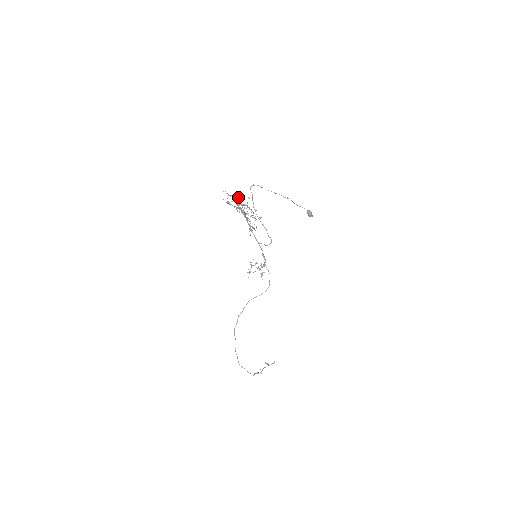
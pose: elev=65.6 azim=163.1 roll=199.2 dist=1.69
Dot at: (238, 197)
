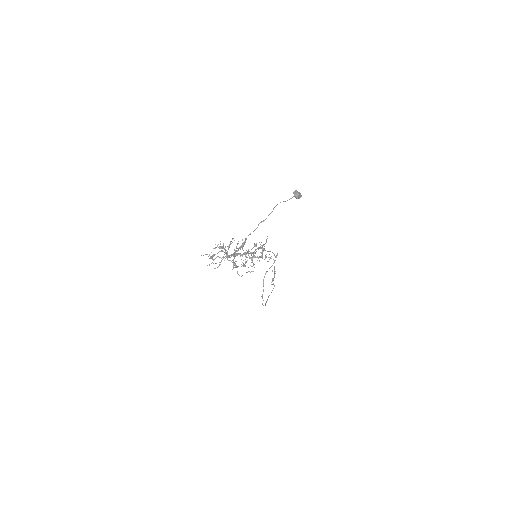
Dot at: occluded
